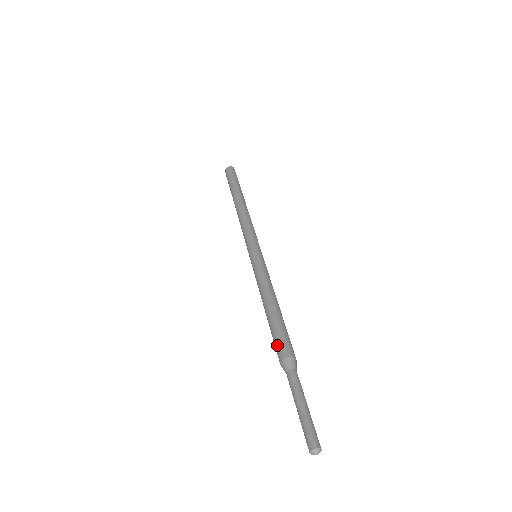
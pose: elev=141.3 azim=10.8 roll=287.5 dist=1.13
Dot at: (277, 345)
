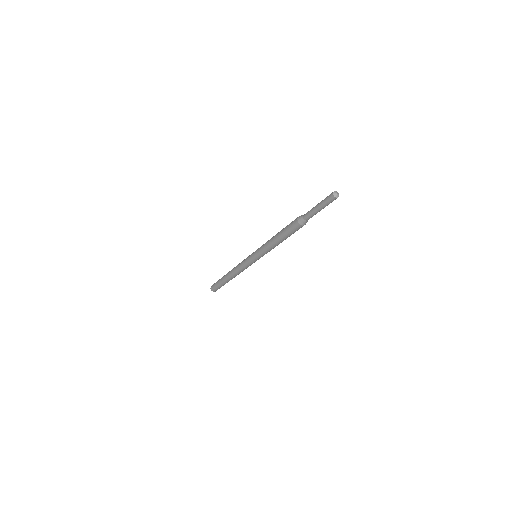
Dot at: occluded
